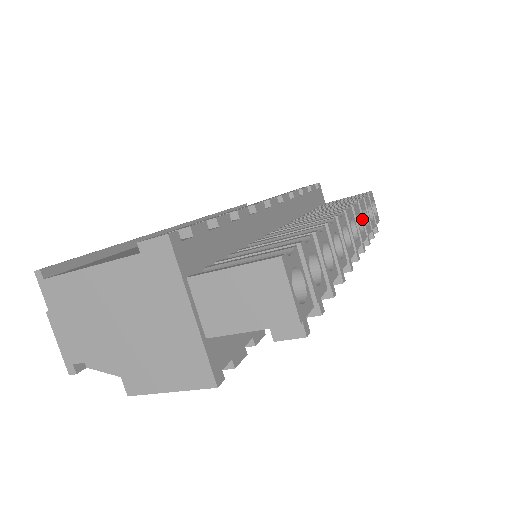
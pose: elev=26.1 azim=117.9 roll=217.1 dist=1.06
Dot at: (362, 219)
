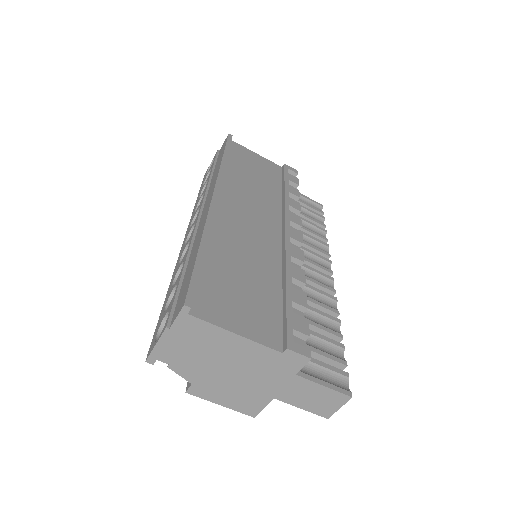
Dot at: occluded
